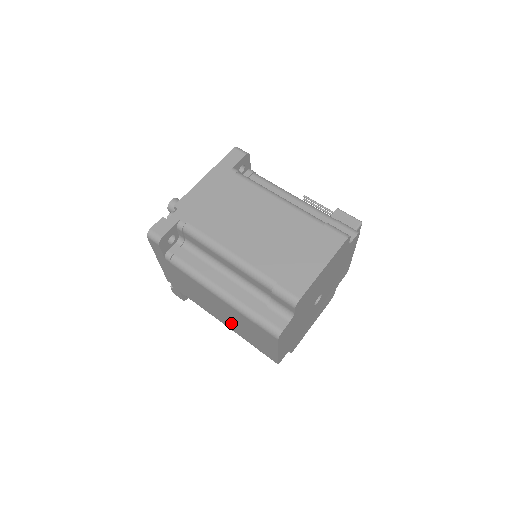
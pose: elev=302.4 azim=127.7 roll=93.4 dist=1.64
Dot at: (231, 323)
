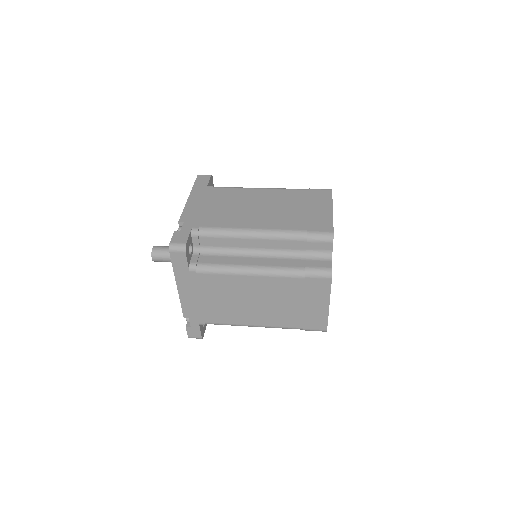
Dot at: (270, 312)
